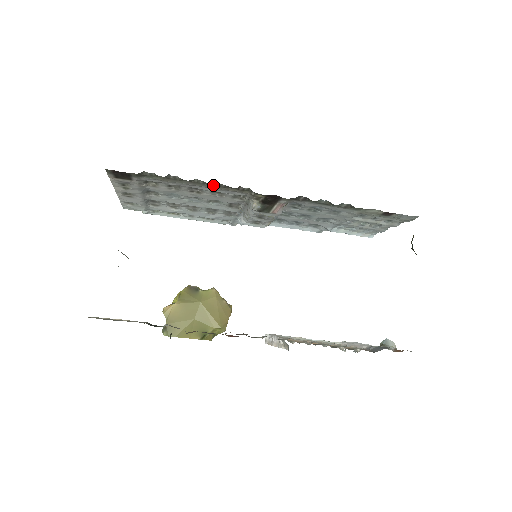
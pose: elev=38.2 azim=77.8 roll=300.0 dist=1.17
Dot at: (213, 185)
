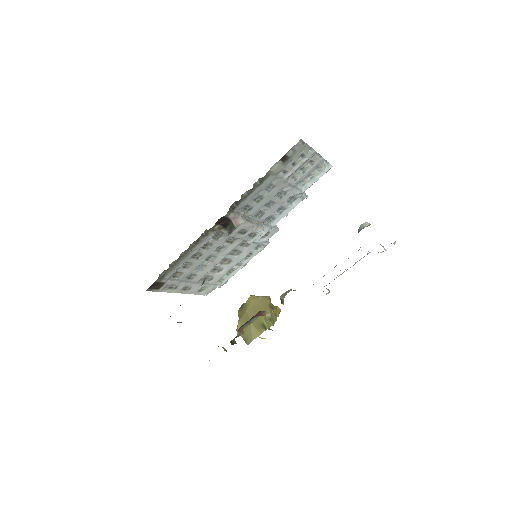
Dot at: (192, 247)
